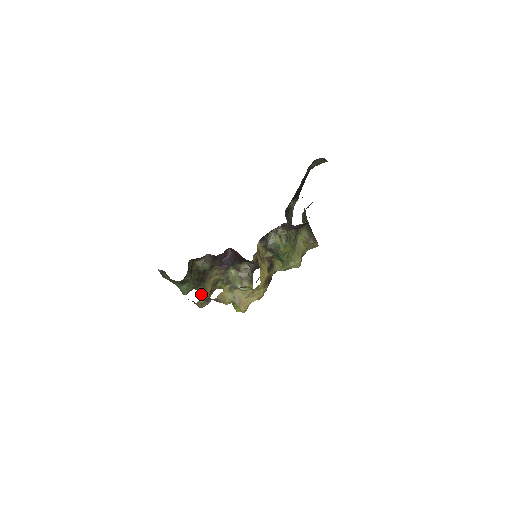
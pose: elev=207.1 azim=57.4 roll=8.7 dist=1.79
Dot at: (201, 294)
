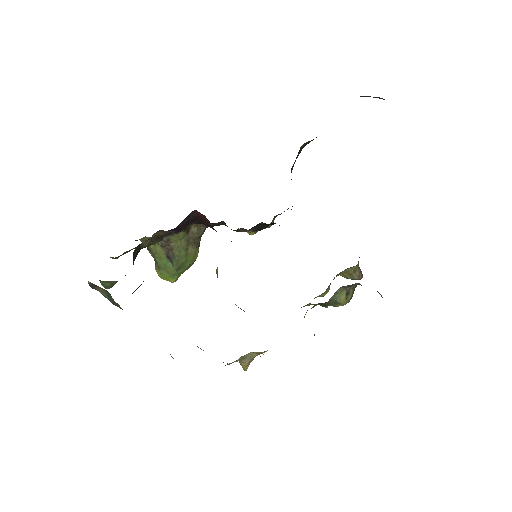
Dot at: (111, 257)
